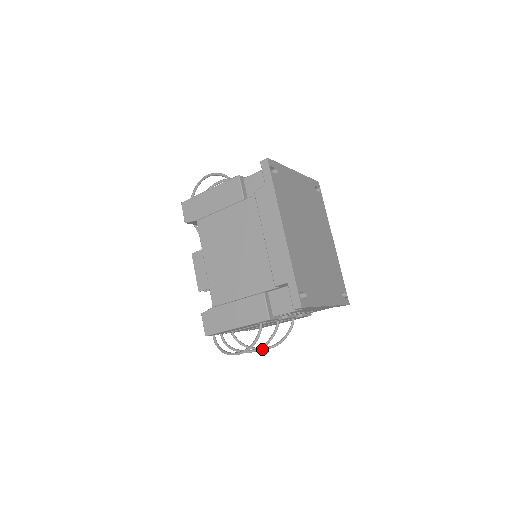
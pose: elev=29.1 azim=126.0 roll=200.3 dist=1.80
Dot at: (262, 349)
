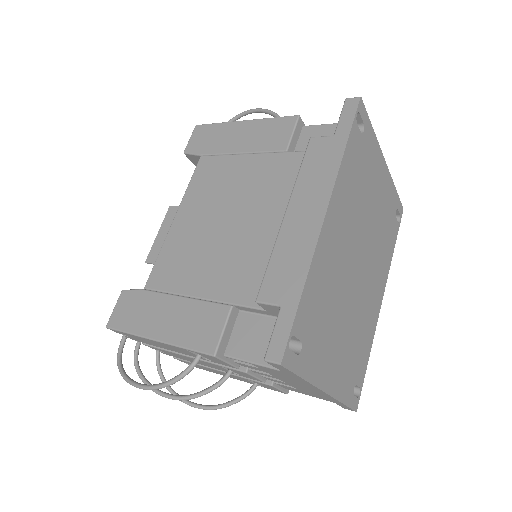
Dot at: (185, 401)
